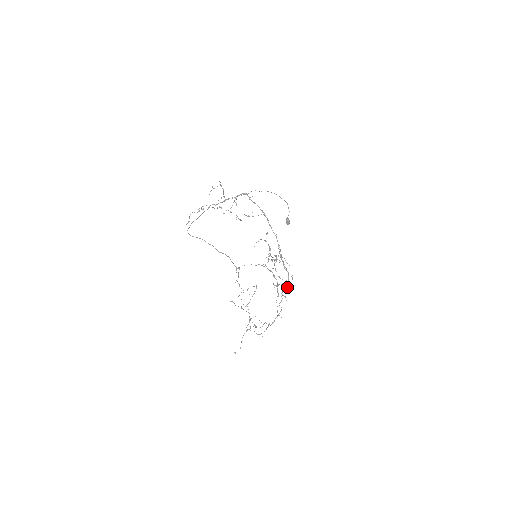
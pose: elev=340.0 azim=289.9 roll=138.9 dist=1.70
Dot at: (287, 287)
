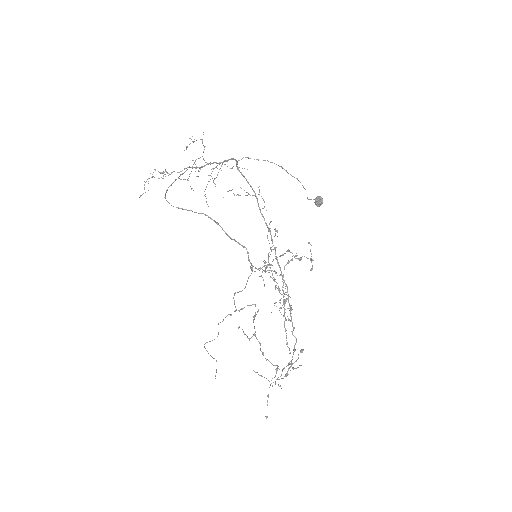
Dot at: (290, 307)
